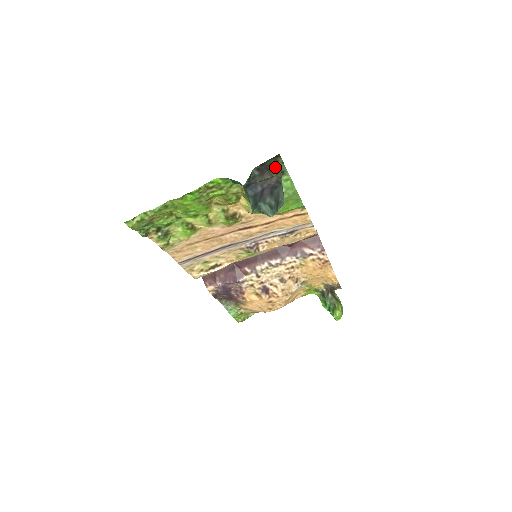
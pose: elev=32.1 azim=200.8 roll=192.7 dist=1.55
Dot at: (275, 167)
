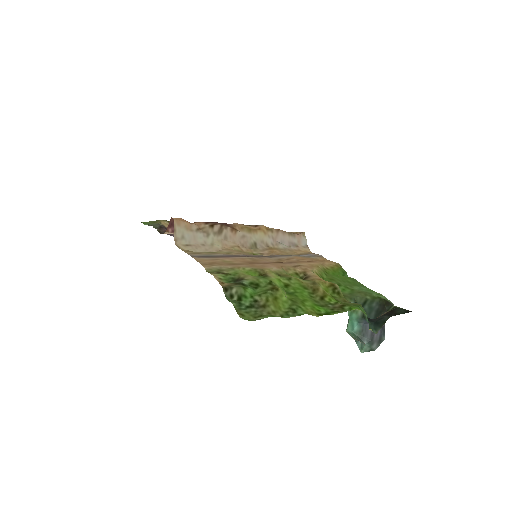
Dot at: (395, 307)
